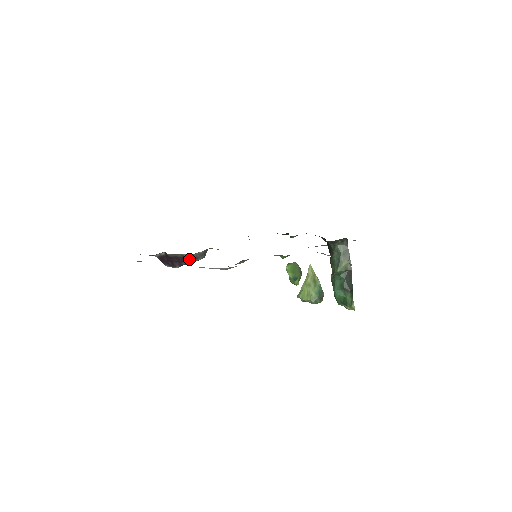
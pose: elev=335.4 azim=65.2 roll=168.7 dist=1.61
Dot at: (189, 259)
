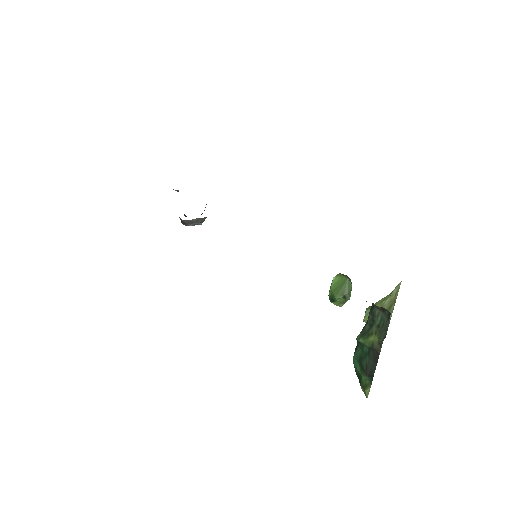
Dot at: occluded
